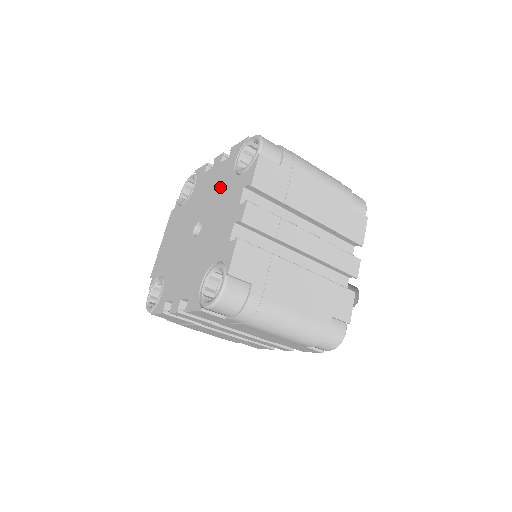
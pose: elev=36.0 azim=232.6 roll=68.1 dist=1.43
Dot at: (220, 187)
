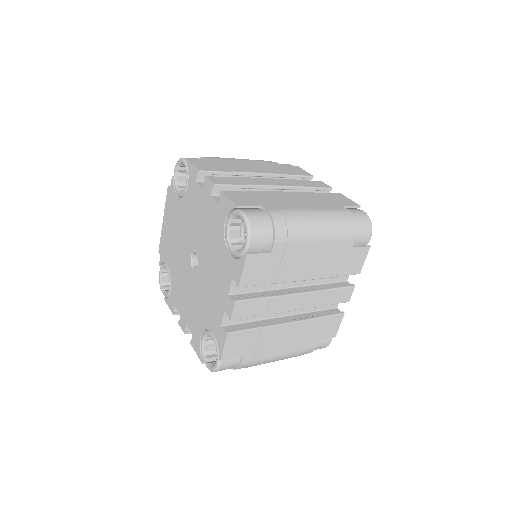
Dot at: (211, 238)
